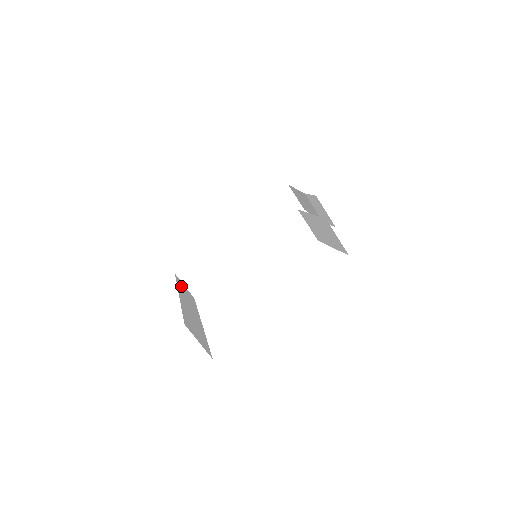
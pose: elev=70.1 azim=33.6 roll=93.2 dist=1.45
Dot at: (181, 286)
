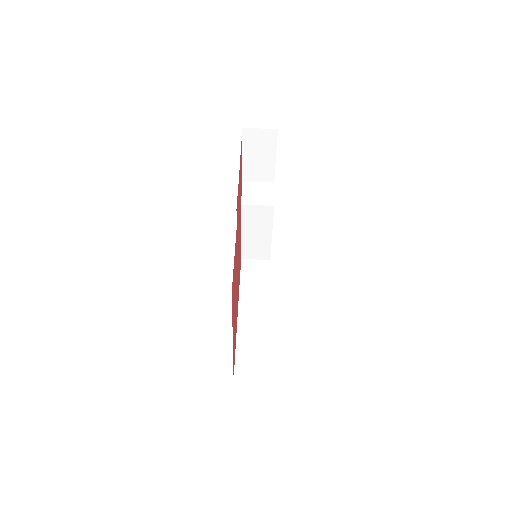
Dot at: (248, 275)
